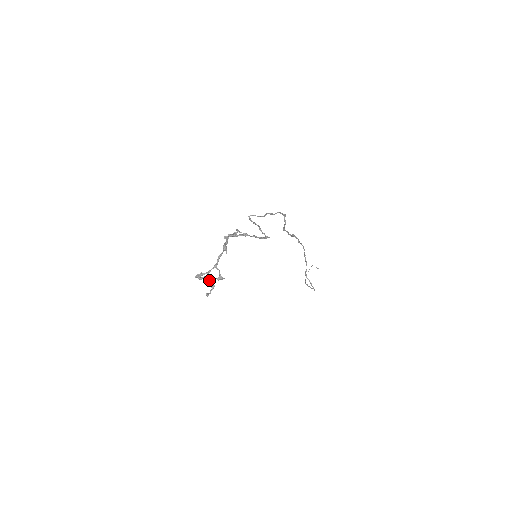
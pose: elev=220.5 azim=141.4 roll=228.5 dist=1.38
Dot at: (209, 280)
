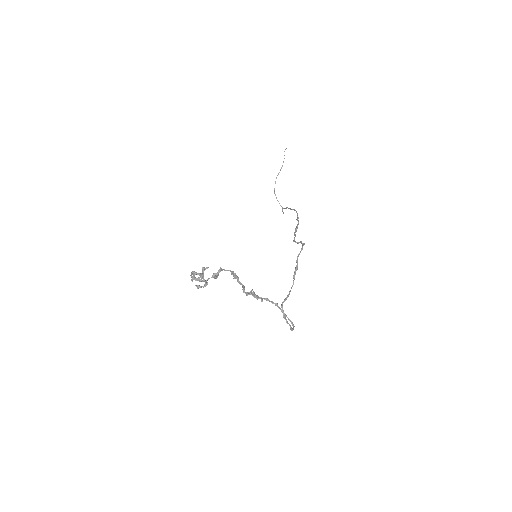
Dot at: occluded
